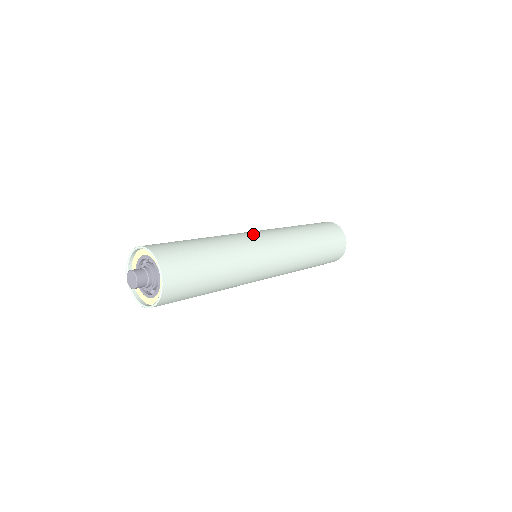
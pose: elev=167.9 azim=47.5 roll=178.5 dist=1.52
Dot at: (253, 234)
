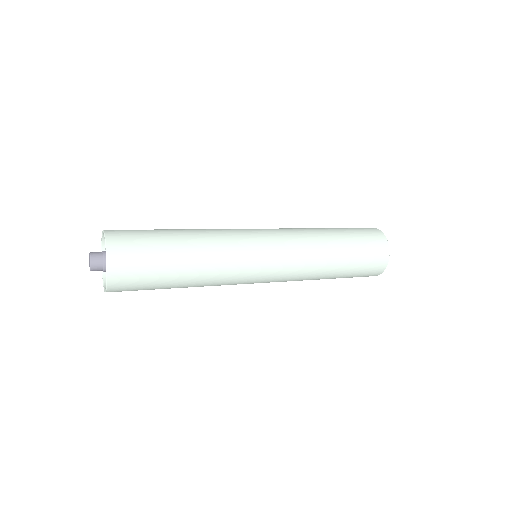
Dot at: (245, 229)
